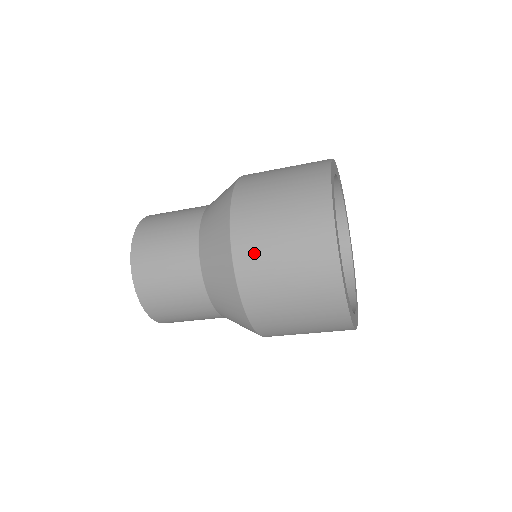
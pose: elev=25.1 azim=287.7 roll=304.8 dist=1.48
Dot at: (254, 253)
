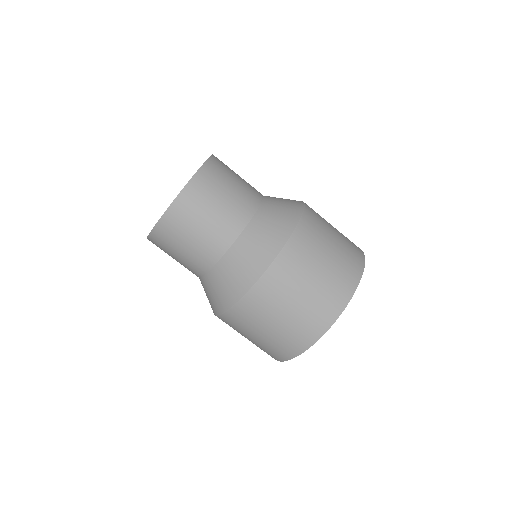
Dot at: (280, 285)
